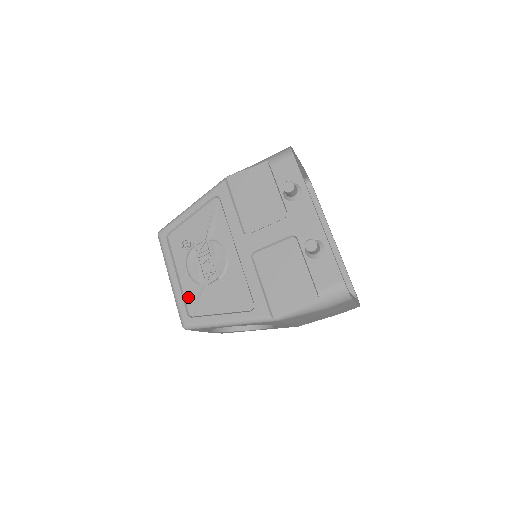
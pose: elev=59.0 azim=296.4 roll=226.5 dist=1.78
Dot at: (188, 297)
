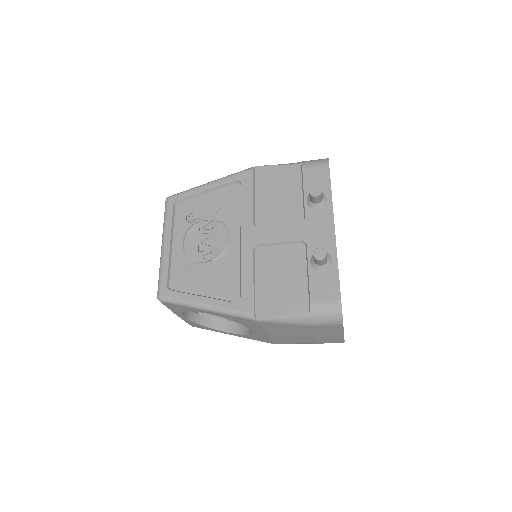
Dot at: (174, 269)
